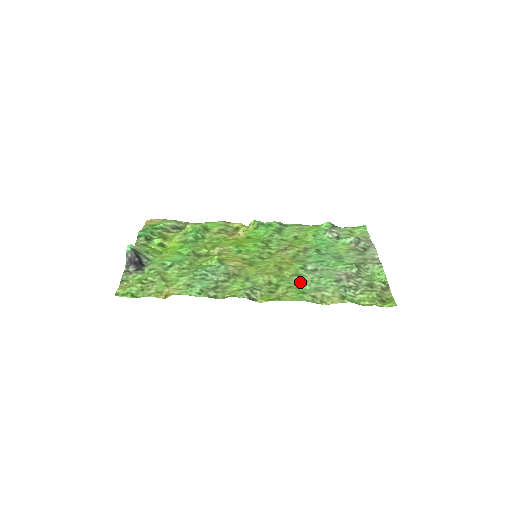
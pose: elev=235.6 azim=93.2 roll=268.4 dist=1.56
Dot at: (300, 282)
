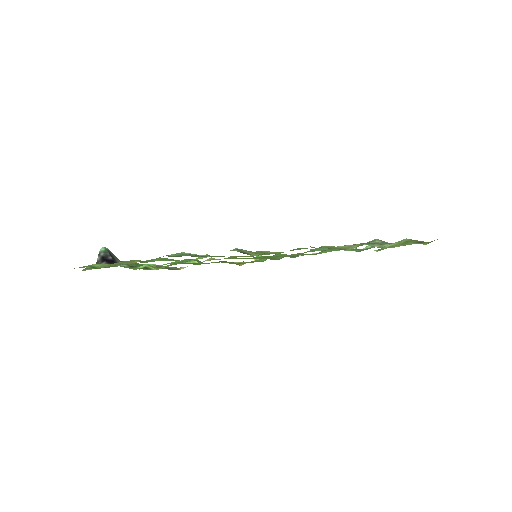
Dot at: occluded
